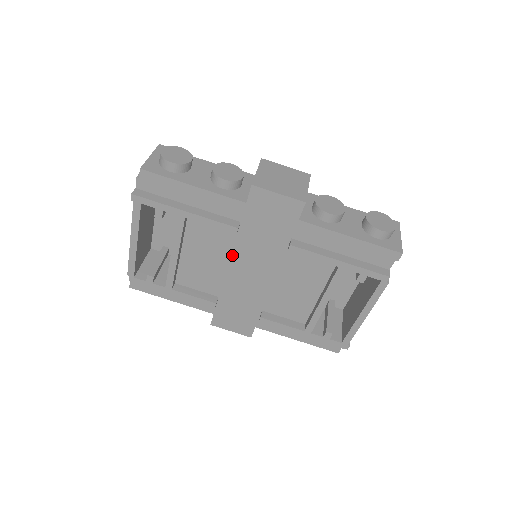
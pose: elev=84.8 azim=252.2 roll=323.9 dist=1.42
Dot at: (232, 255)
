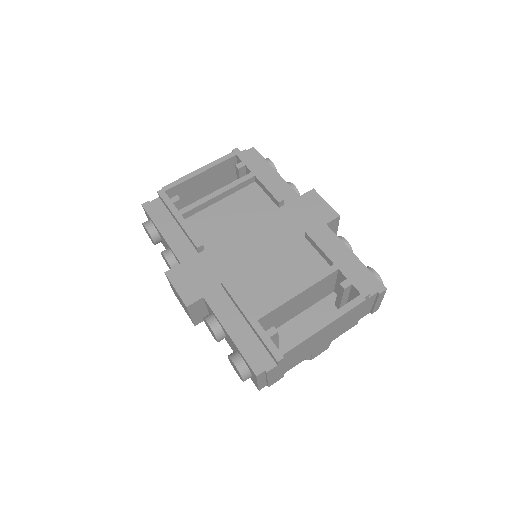
Dot at: (254, 223)
